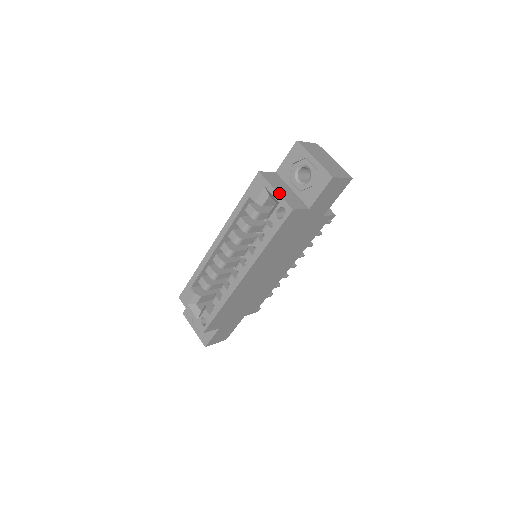
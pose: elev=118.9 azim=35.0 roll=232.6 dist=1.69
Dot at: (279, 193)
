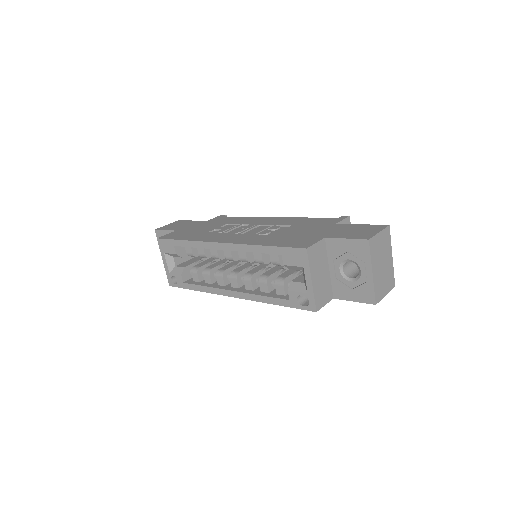
Dot at: (313, 286)
